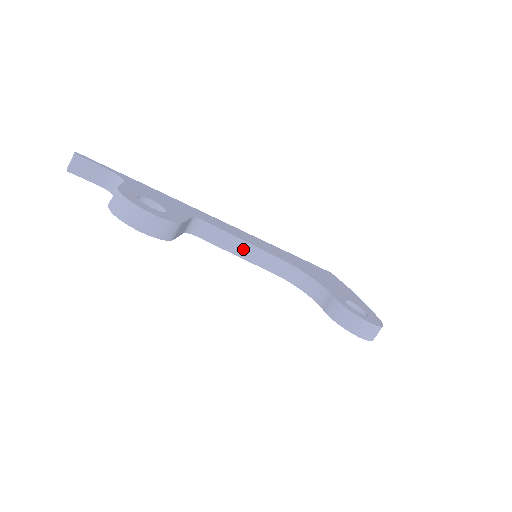
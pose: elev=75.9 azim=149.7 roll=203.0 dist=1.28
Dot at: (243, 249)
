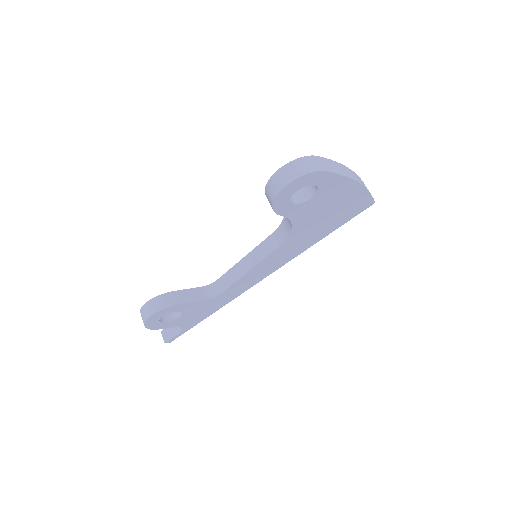
Dot at: (247, 264)
